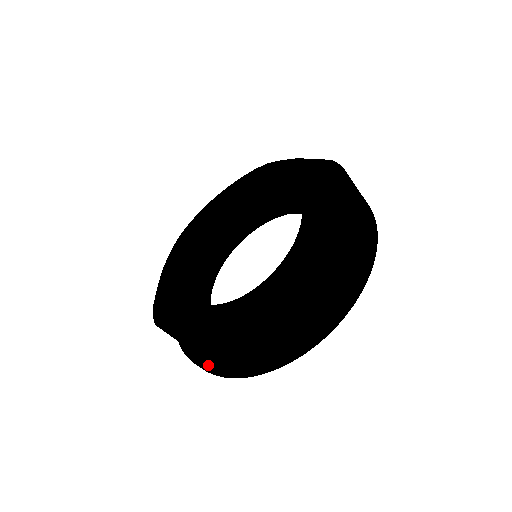
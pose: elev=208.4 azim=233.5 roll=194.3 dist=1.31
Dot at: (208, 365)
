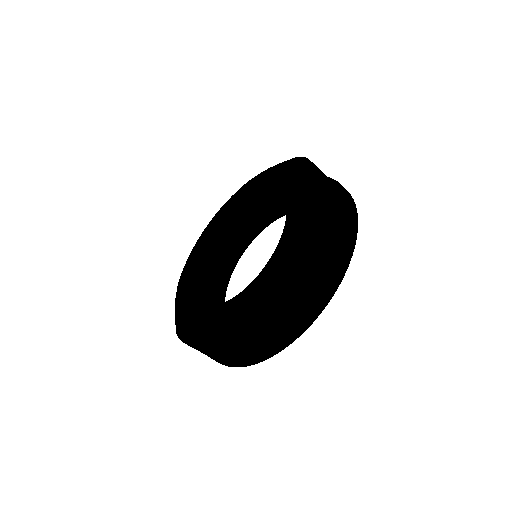
Dot at: (243, 357)
